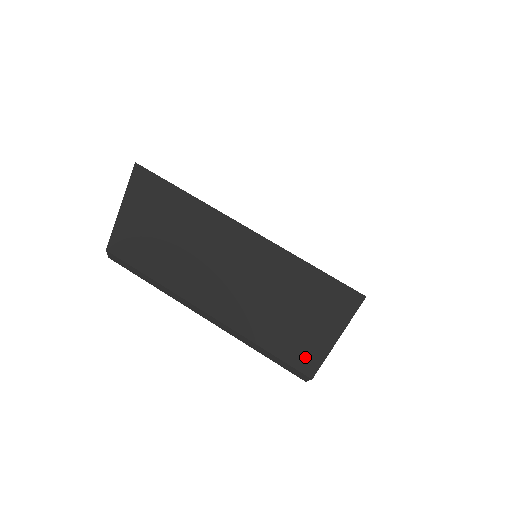
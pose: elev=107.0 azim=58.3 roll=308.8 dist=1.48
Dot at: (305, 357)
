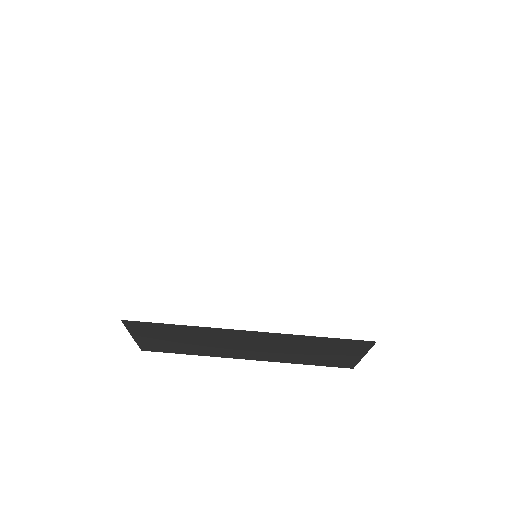
Dot at: (342, 364)
